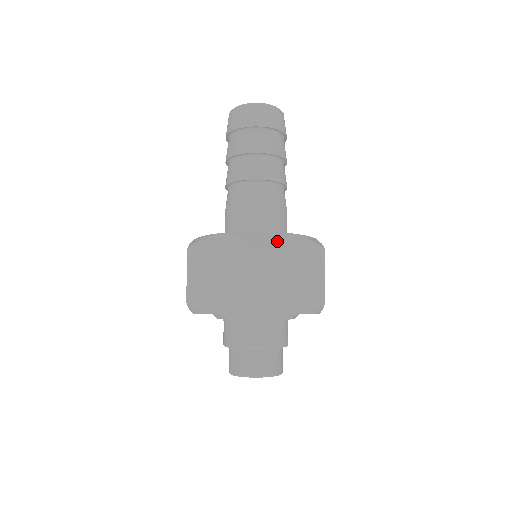
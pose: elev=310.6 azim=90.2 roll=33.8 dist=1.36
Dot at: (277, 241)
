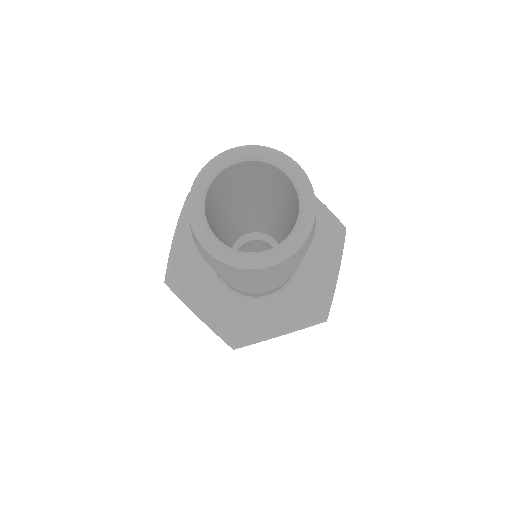
Dot at: occluded
